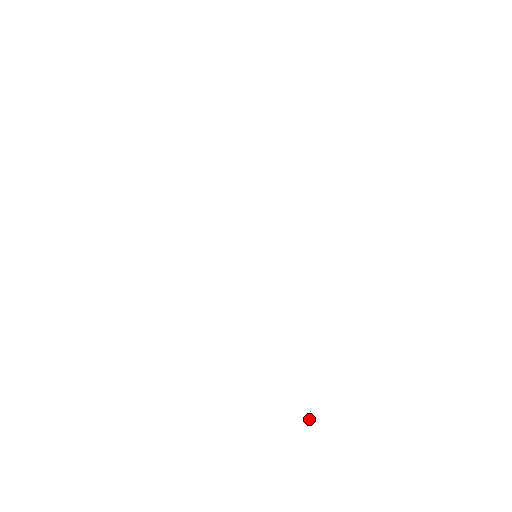
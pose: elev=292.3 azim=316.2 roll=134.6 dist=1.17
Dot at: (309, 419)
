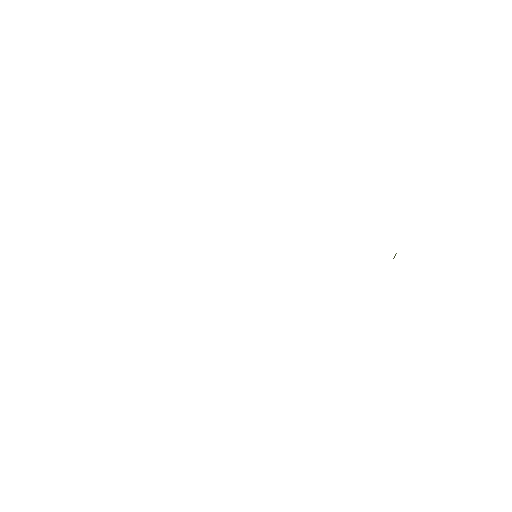
Dot at: occluded
